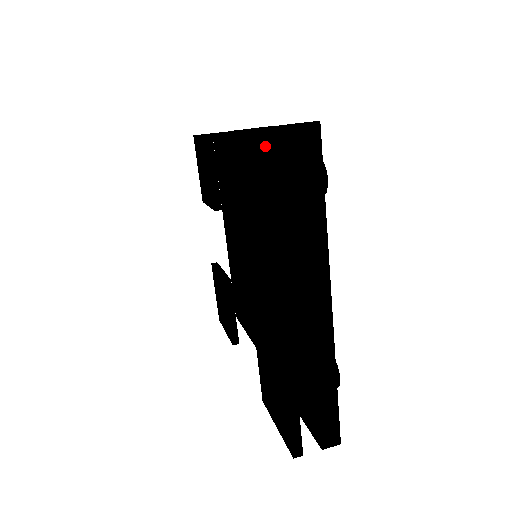
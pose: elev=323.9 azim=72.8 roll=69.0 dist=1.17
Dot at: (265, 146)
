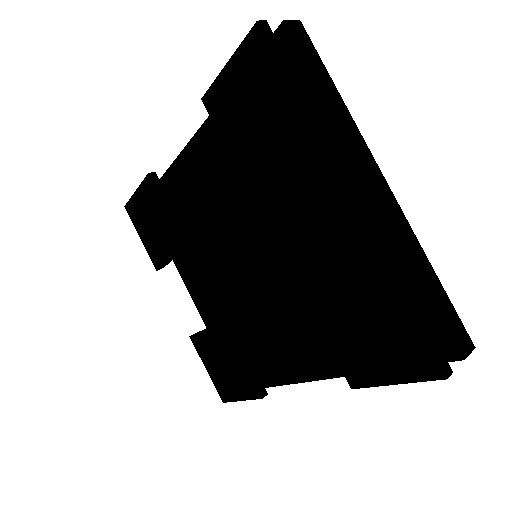
Dot at: (268, 37)
